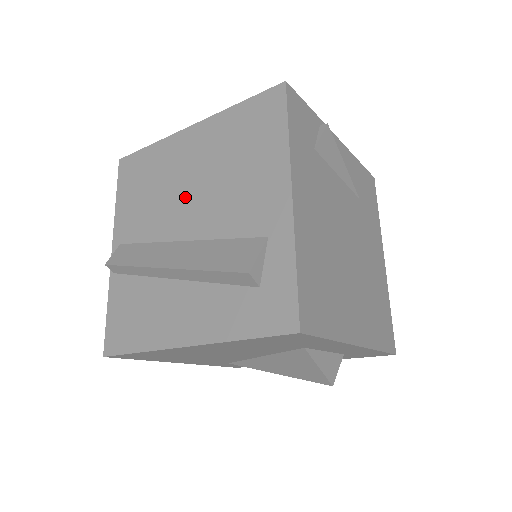
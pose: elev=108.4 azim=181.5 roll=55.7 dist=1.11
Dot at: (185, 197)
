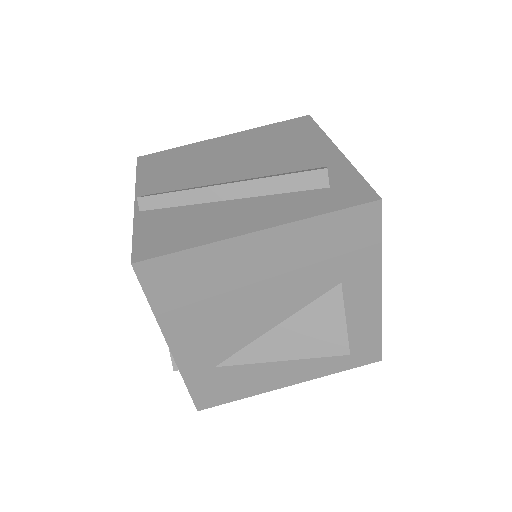
Dot at: (228, 163)
